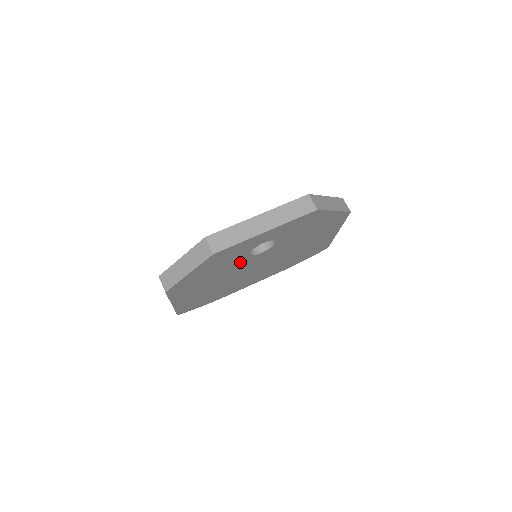
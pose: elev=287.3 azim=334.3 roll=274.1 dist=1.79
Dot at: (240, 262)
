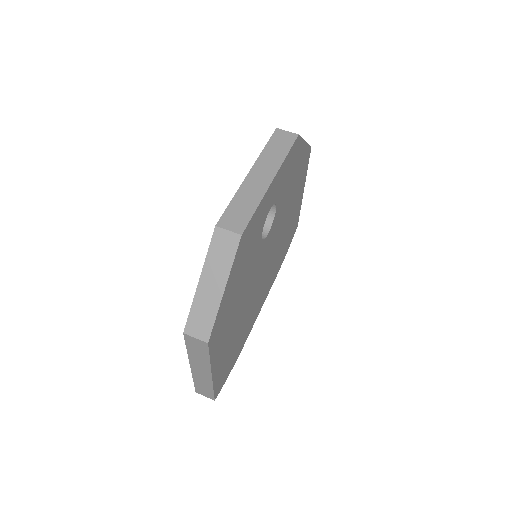
Dot at: (255, 258)
